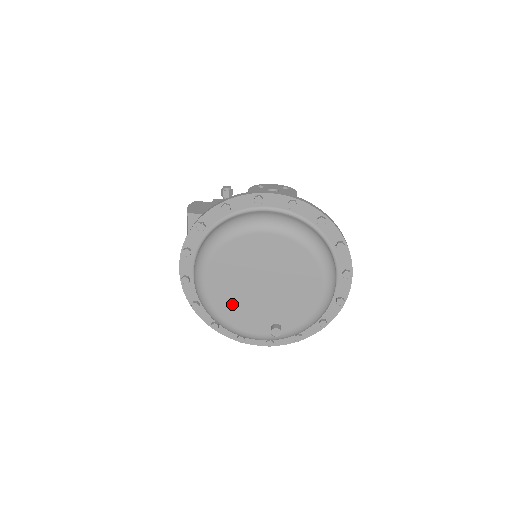
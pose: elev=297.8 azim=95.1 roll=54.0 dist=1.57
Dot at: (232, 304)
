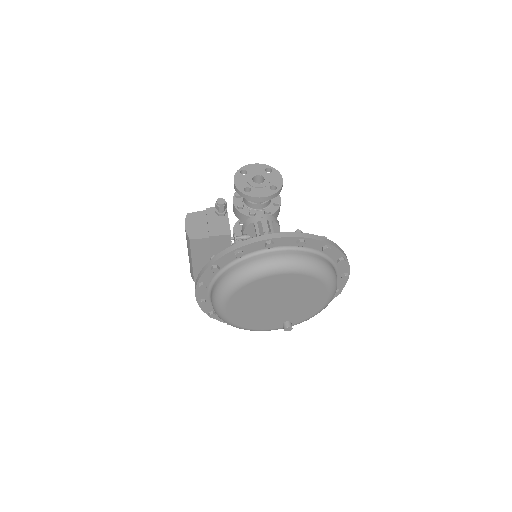
Dot at: (249, 318)
